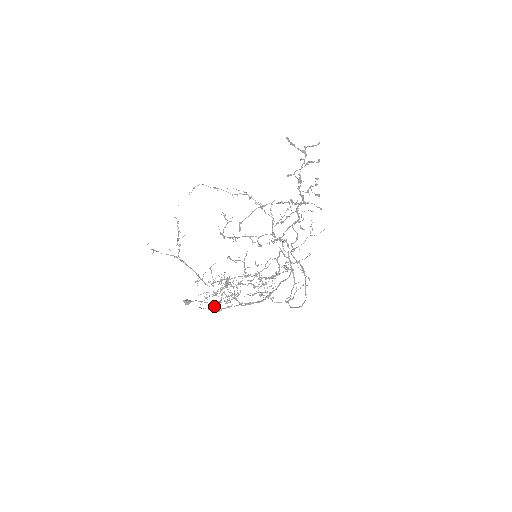
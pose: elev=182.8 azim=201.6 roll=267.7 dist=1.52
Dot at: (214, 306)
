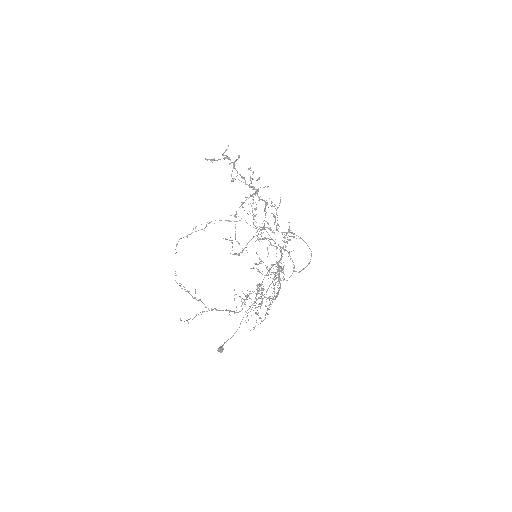
Dot at: (260, 318)
